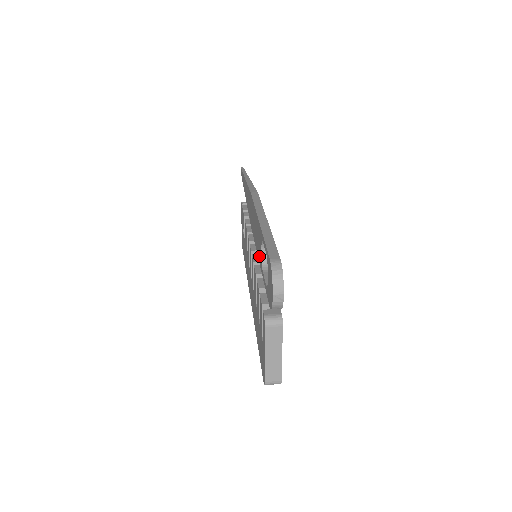
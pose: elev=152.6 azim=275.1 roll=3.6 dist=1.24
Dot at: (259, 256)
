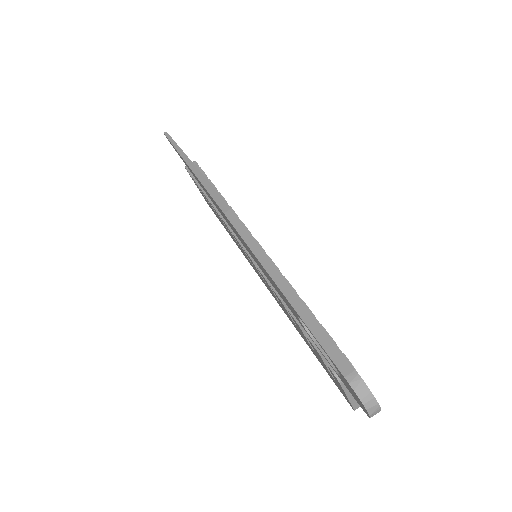
Dot at: (292, 312)
